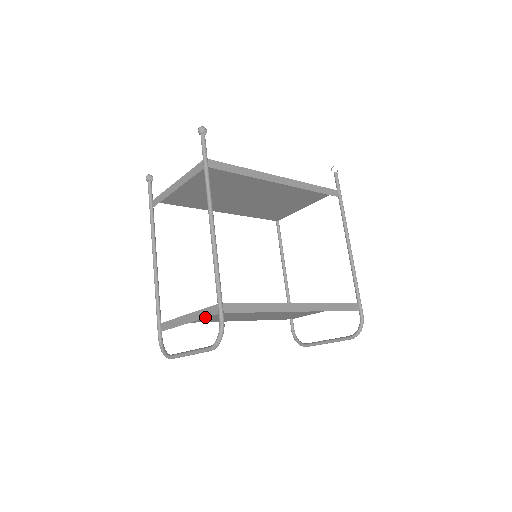
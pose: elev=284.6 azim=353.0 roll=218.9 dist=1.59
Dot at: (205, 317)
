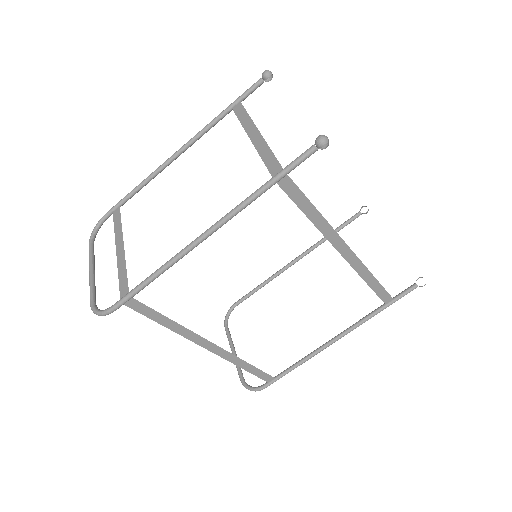
Dot at: (119, 278)
